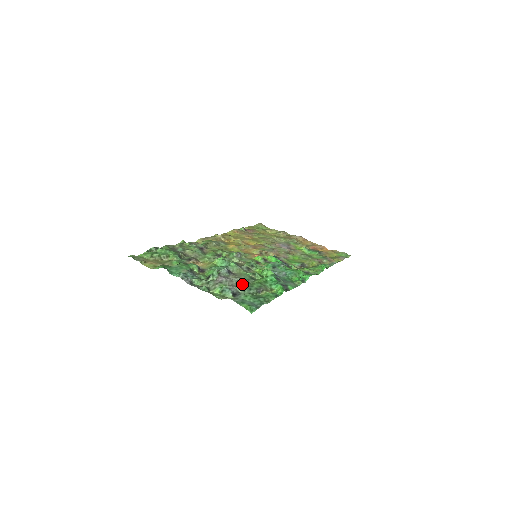
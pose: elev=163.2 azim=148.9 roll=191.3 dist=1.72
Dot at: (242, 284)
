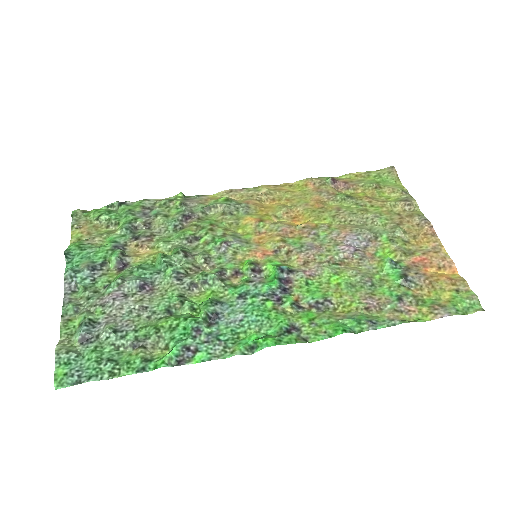
Dot at: (128, 320)
